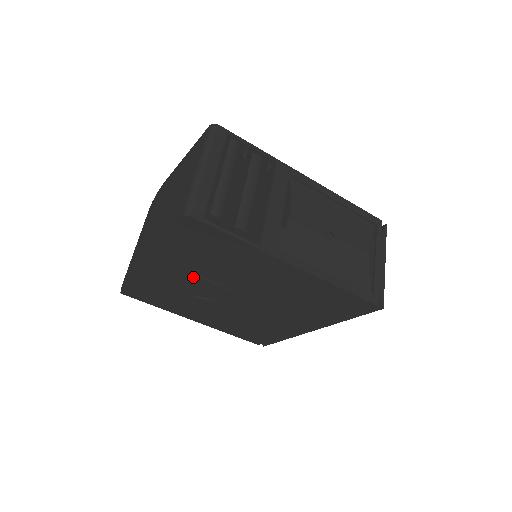
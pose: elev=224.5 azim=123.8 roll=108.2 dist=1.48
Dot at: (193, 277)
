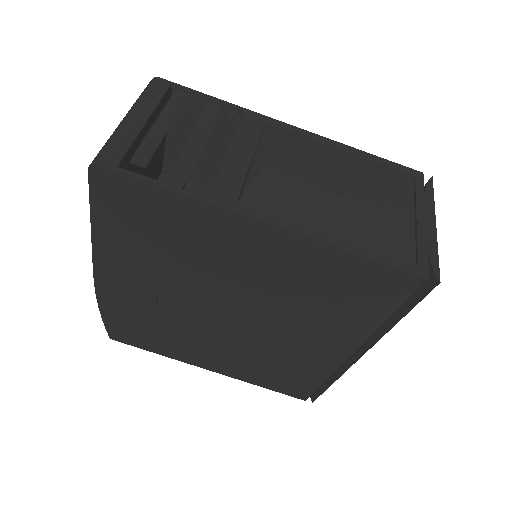
Dot at: (162, 285)
